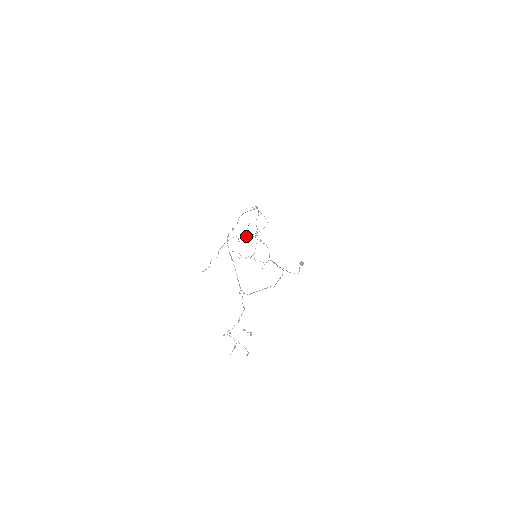
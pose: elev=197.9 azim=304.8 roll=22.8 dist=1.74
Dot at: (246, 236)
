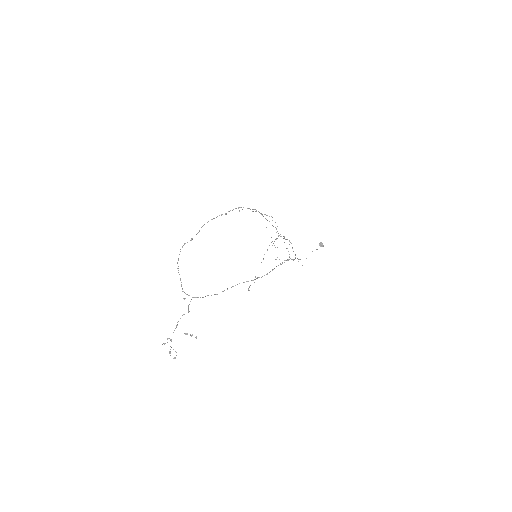
Dot at: occluded
